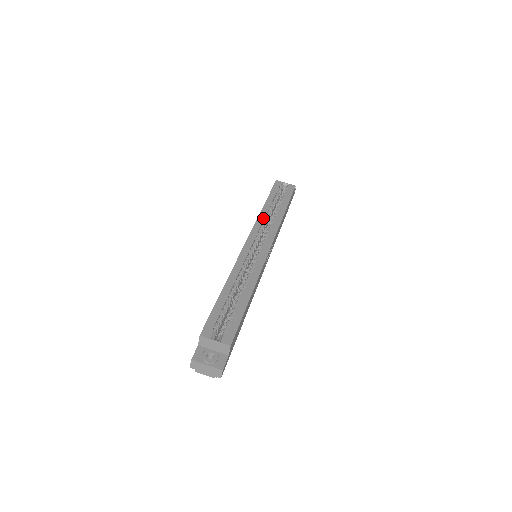
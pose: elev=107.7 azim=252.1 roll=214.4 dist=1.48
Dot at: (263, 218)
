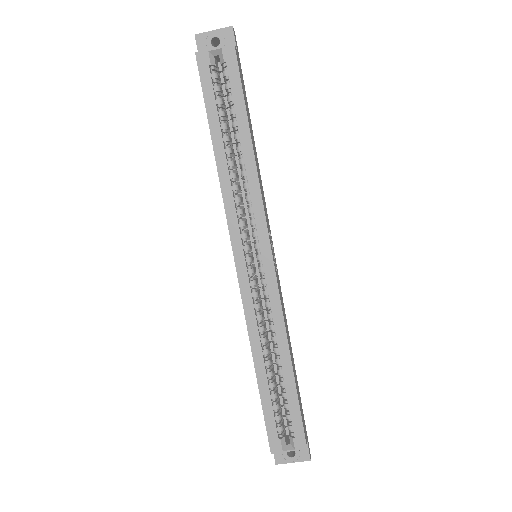
Dot at: (230, 193)
